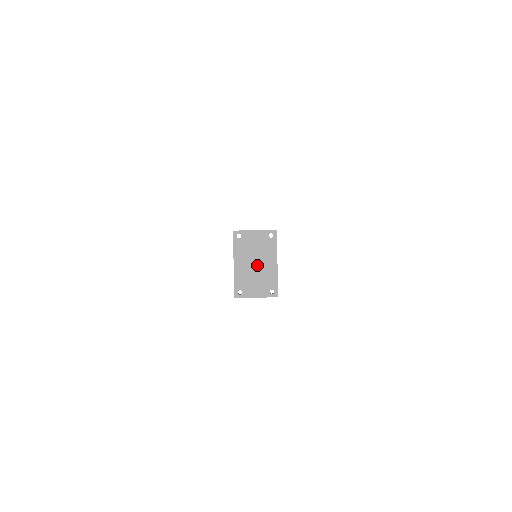
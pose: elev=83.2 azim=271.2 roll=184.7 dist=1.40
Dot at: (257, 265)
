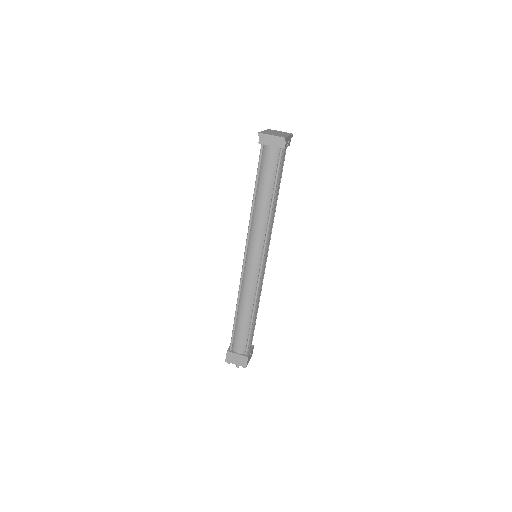
Dot at: (277, 133)
